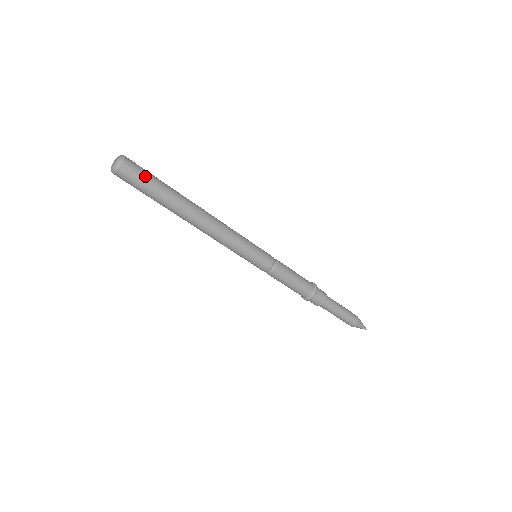
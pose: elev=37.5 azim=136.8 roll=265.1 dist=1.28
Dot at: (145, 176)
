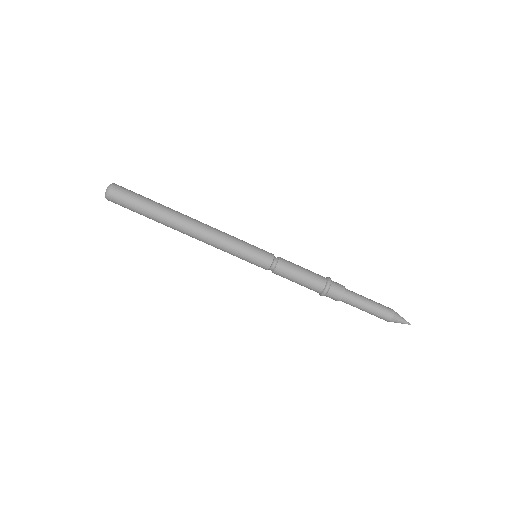
Dot at: (128, 205)
